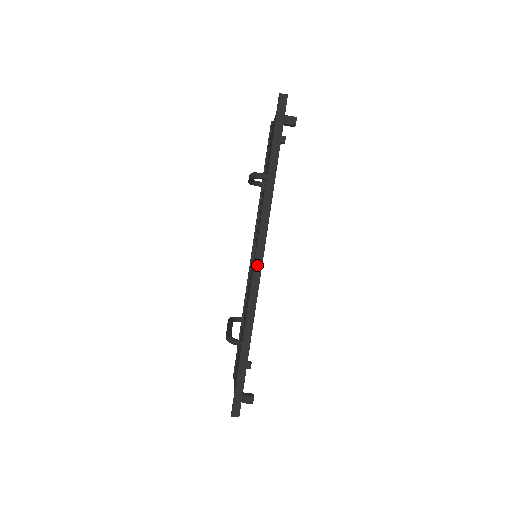
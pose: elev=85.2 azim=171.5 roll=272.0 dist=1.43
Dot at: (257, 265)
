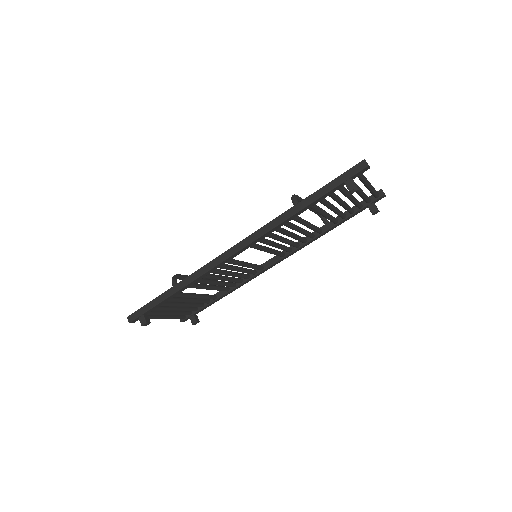
Dot at: (230, 252)
